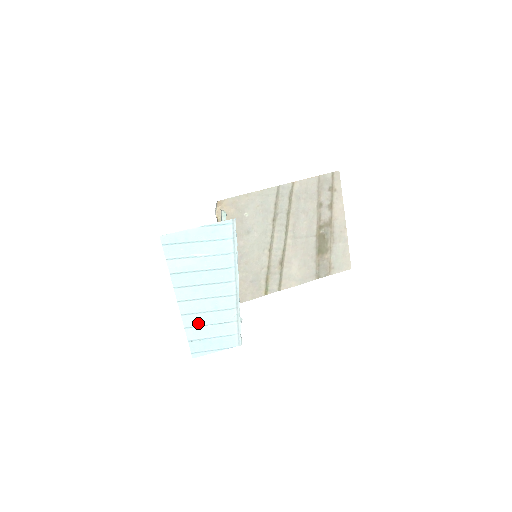
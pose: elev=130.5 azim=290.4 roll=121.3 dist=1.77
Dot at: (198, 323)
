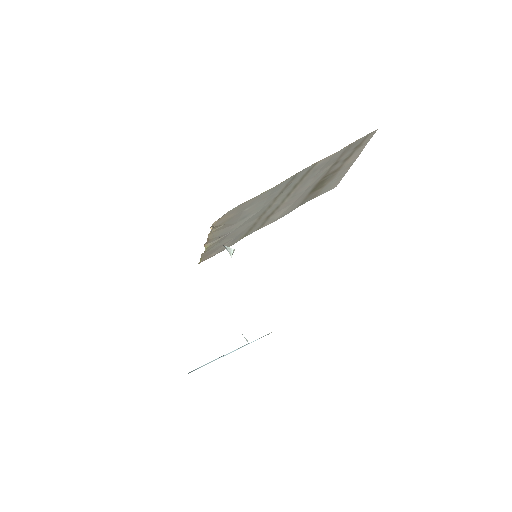
Dot at: occluded
